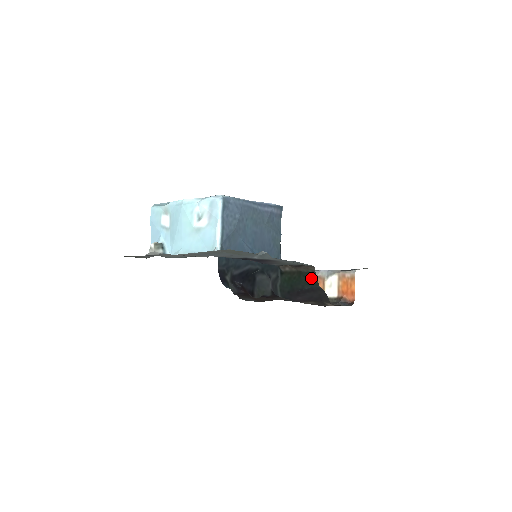
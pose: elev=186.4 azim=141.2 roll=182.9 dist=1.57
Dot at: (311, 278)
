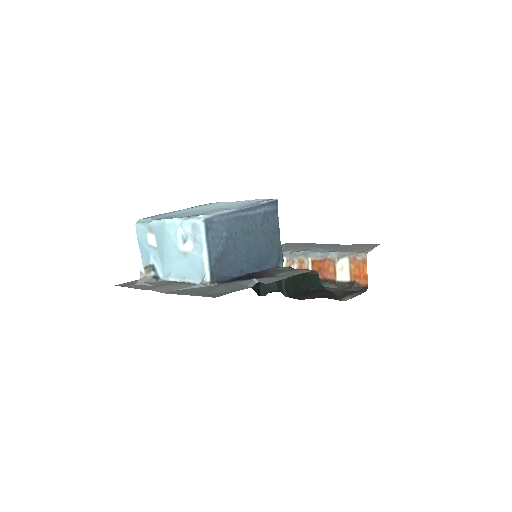
Dot at: (316, 280)
